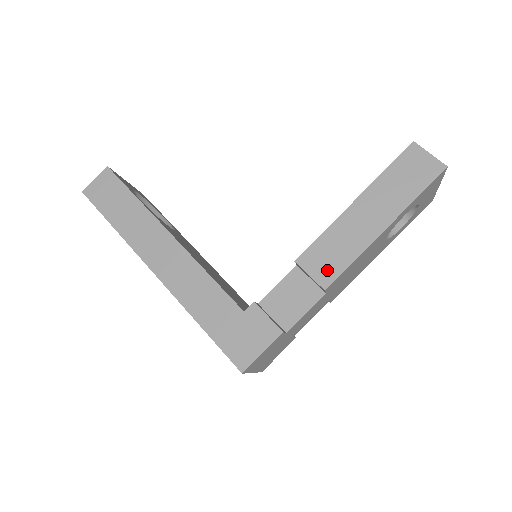
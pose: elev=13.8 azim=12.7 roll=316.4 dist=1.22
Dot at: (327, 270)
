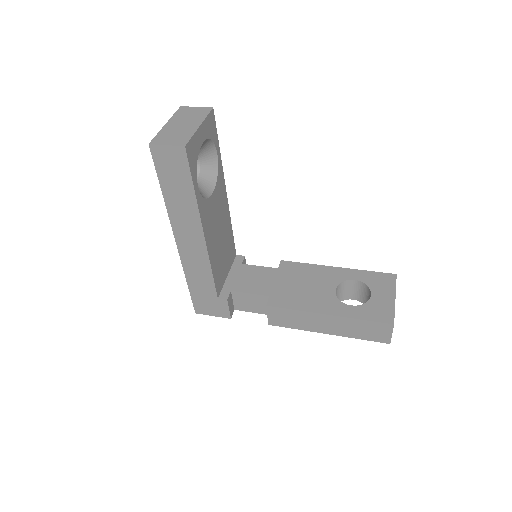
Dot at: (279, 321)
